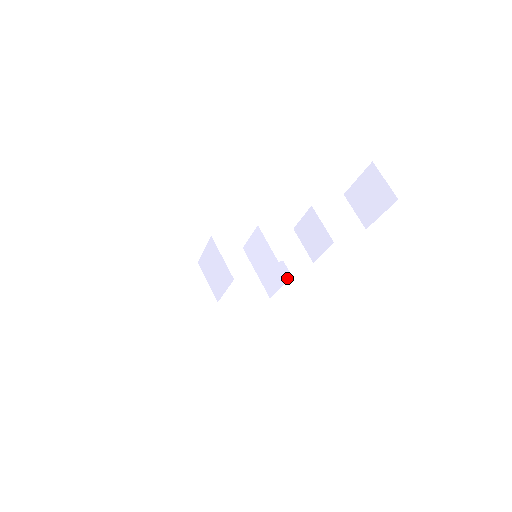
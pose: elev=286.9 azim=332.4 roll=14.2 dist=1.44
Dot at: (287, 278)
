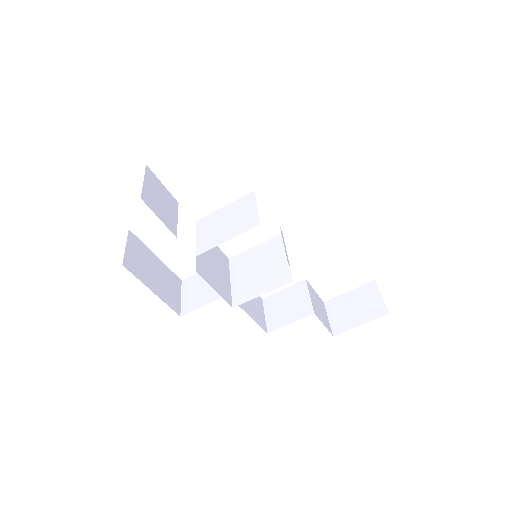
Dot at: (283, 283)
